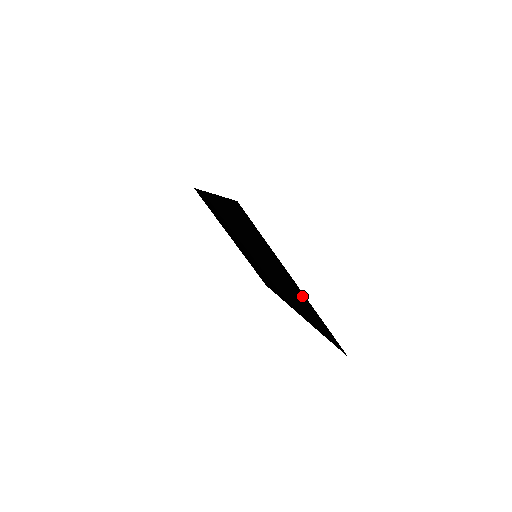
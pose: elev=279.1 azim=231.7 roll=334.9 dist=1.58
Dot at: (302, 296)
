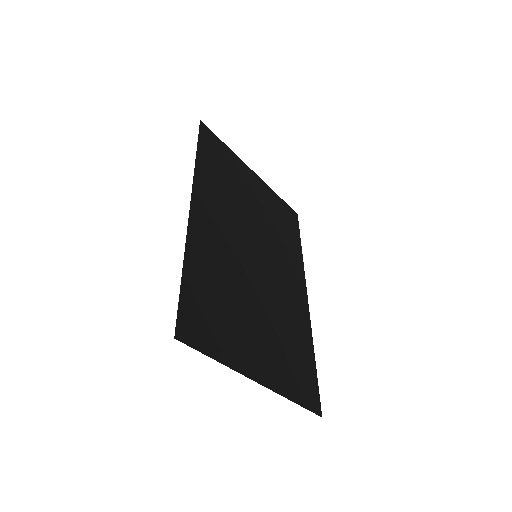
Dot at: (273, 375)
